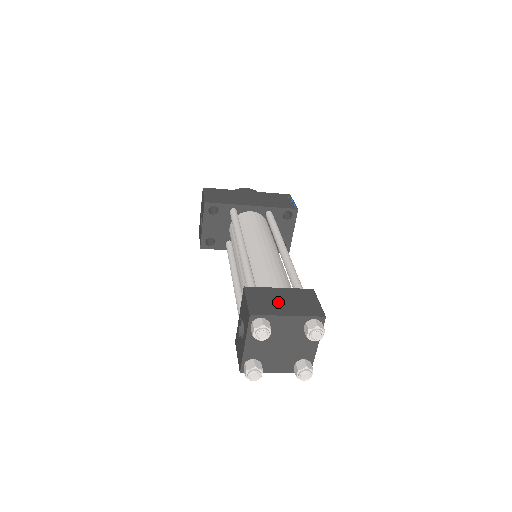
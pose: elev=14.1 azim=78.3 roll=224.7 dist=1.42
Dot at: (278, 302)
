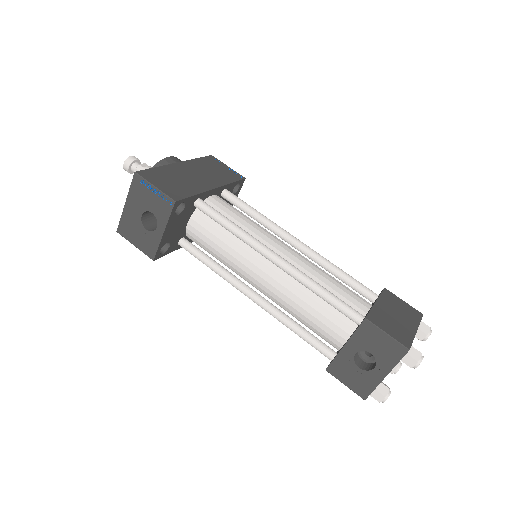
Dot at: (397, 320)
